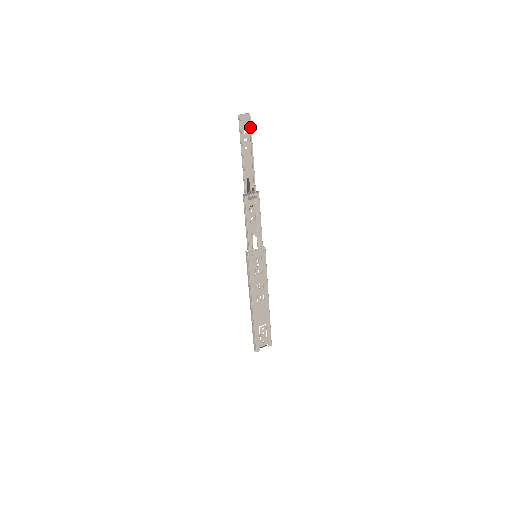
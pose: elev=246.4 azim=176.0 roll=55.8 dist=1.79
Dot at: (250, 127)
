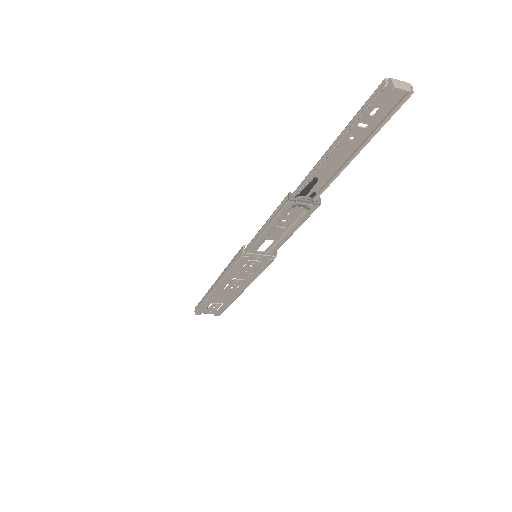
Dot at: (392, 112)
